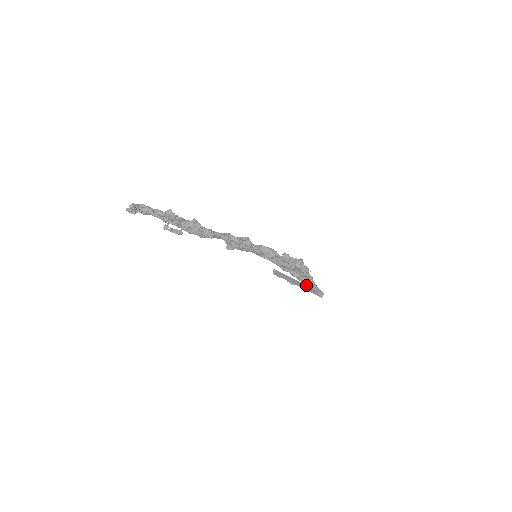
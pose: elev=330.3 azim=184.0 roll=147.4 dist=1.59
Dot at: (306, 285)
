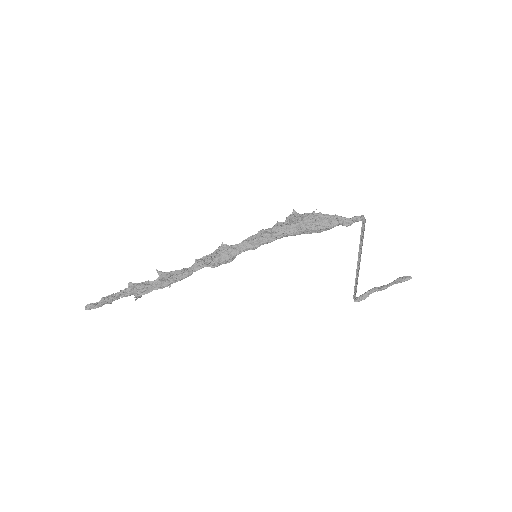
Dot at: (360, 245)
